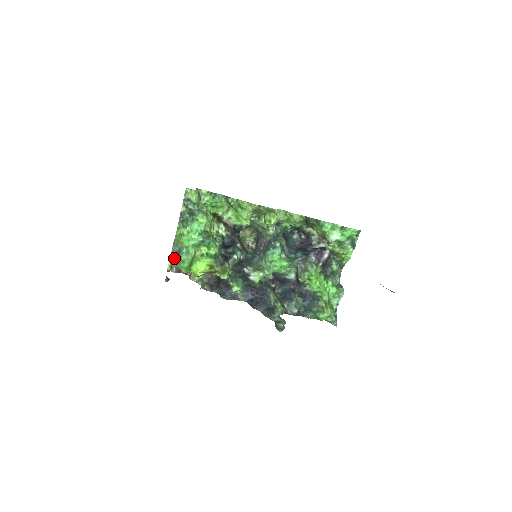
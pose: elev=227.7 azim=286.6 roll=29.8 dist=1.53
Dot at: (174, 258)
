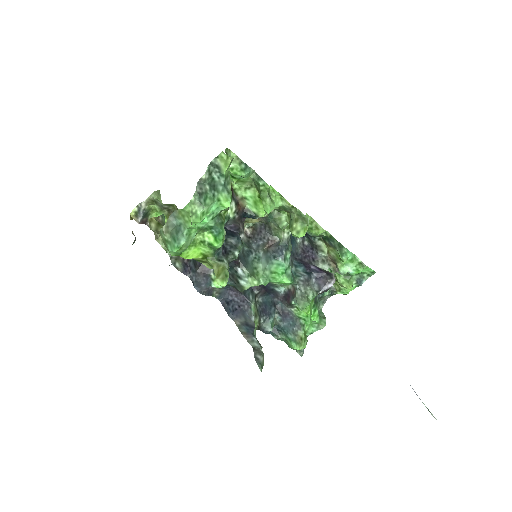
Dot at: (166, 234)
